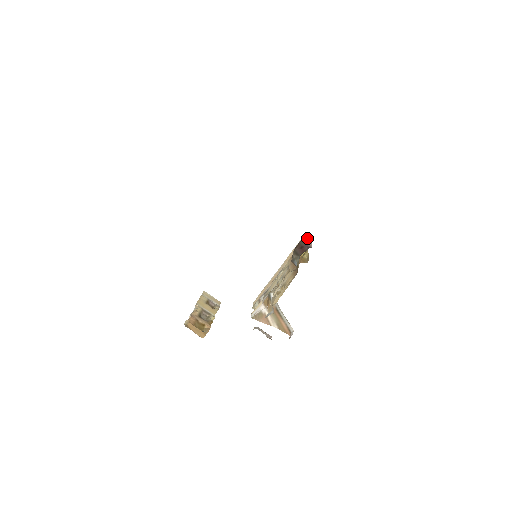
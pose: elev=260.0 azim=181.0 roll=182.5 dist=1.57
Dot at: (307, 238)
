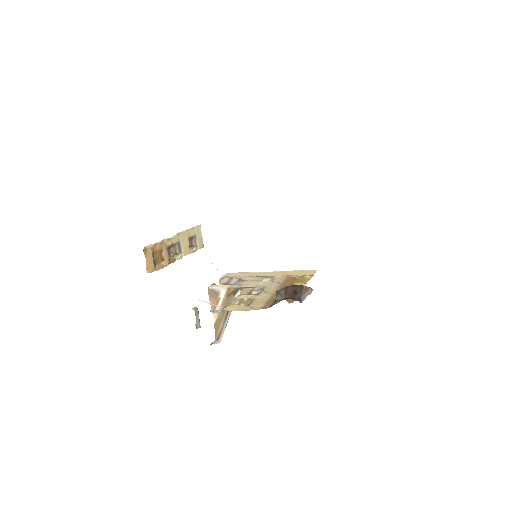
Dot at: (308, 290)
